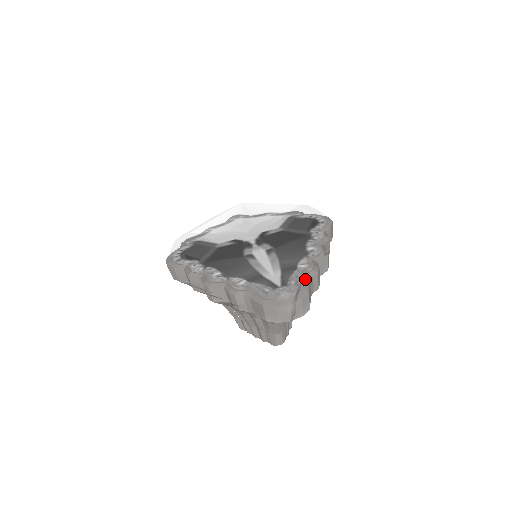
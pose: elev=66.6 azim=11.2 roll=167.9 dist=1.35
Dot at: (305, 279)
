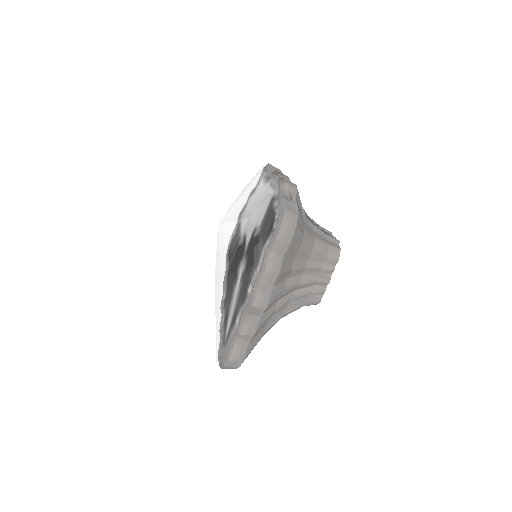
Dot at: (230, 344)
